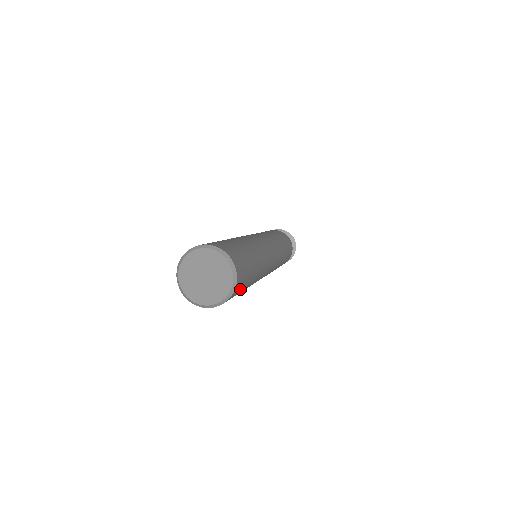
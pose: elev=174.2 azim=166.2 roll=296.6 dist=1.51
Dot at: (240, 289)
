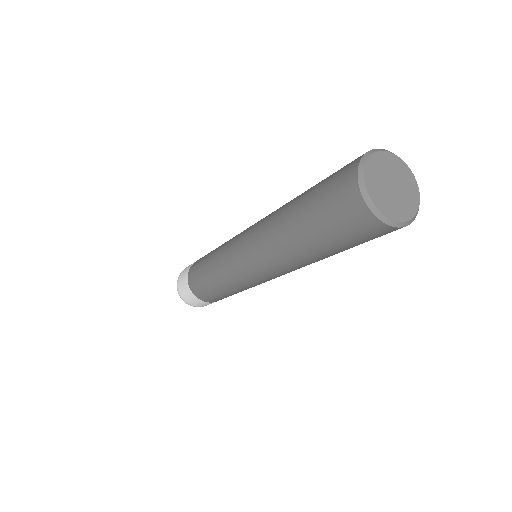
Dot at: (369, 238)
